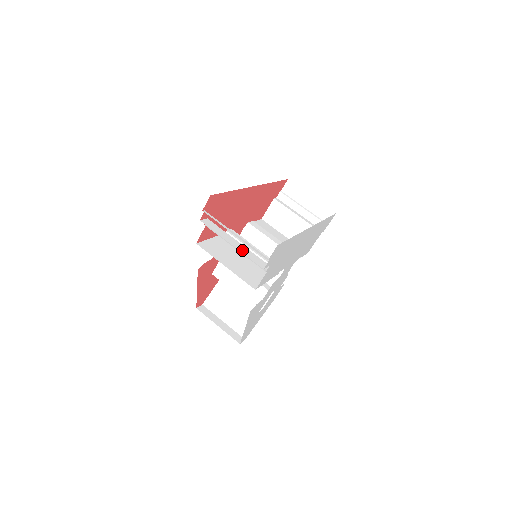
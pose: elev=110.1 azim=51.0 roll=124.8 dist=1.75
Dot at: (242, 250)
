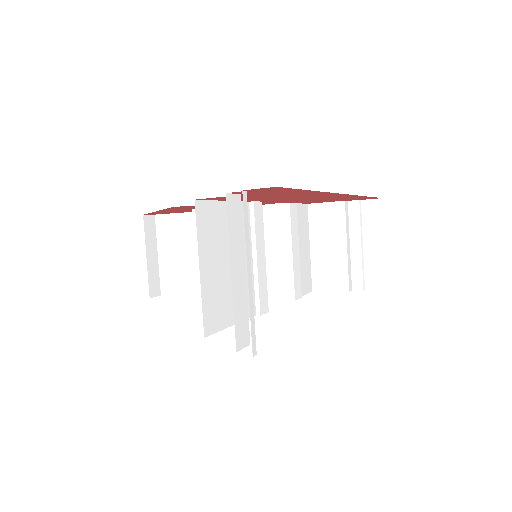
Dot at: (237, 294)
